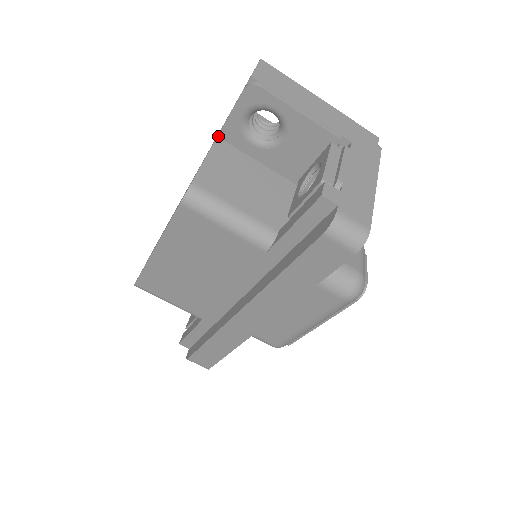
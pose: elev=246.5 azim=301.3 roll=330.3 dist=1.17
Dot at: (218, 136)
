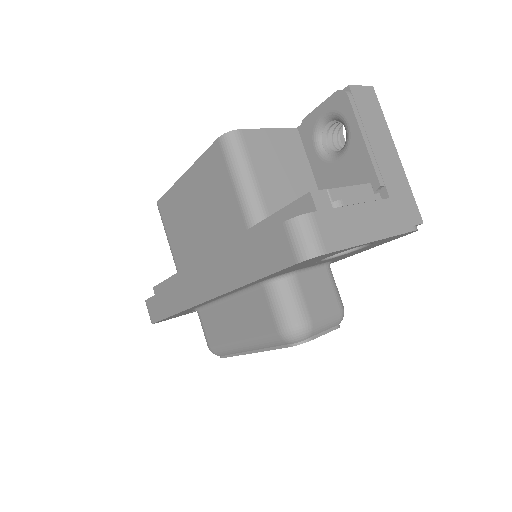
Dot at: (298, 128)
